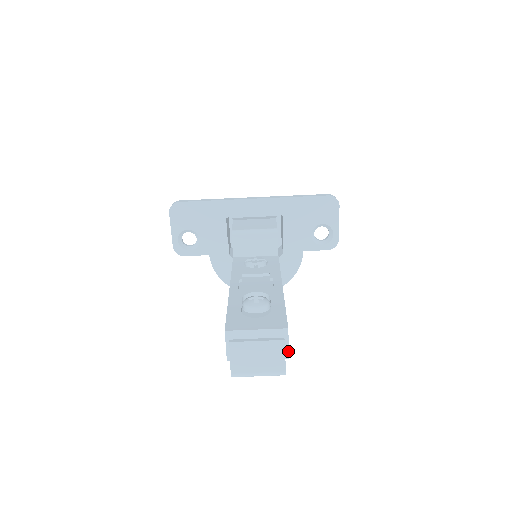
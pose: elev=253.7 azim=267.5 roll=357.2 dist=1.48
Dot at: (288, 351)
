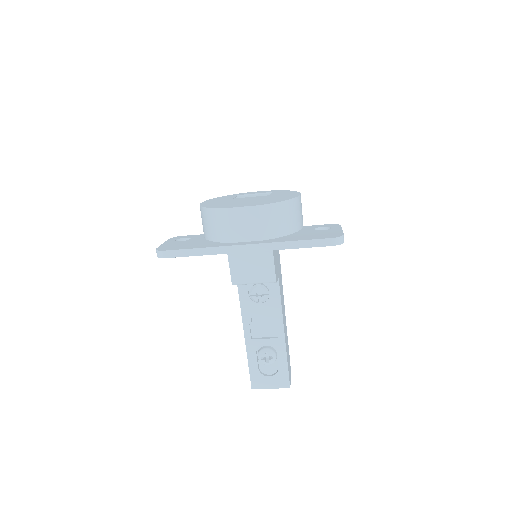
Dot at: occluded
